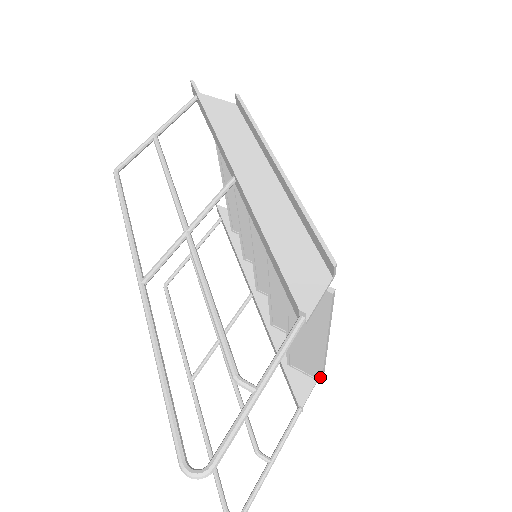
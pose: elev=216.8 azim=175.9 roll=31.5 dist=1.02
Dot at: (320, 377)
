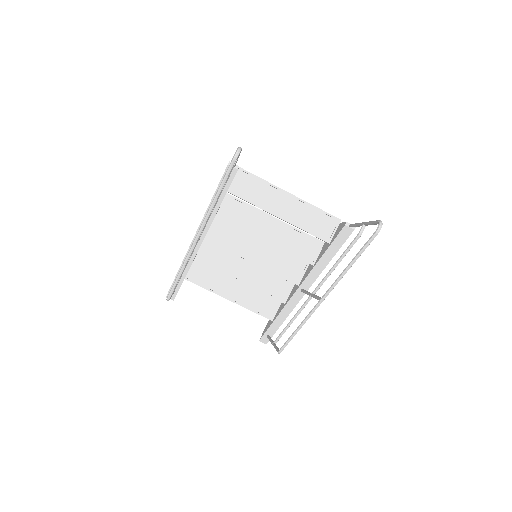
Dot at: (333, 217)
